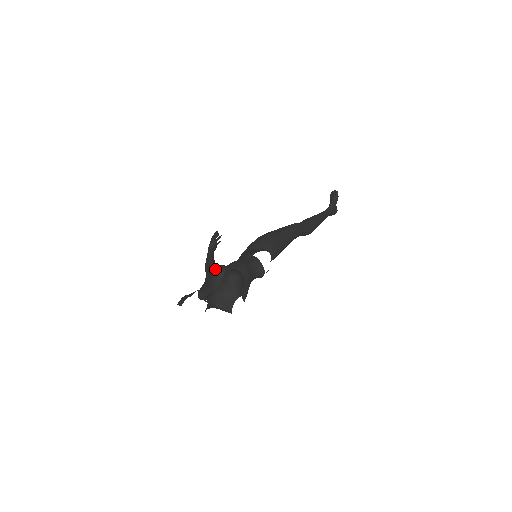
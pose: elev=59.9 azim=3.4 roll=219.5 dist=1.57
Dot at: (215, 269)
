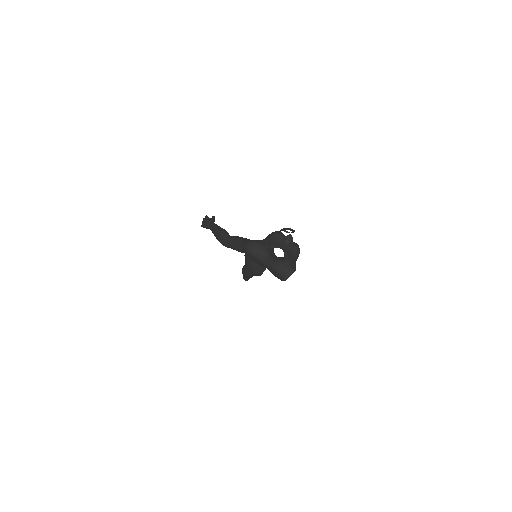
Dot at: (280, 232)
